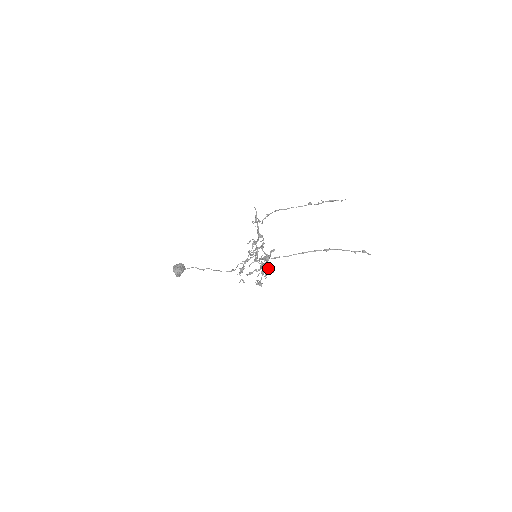
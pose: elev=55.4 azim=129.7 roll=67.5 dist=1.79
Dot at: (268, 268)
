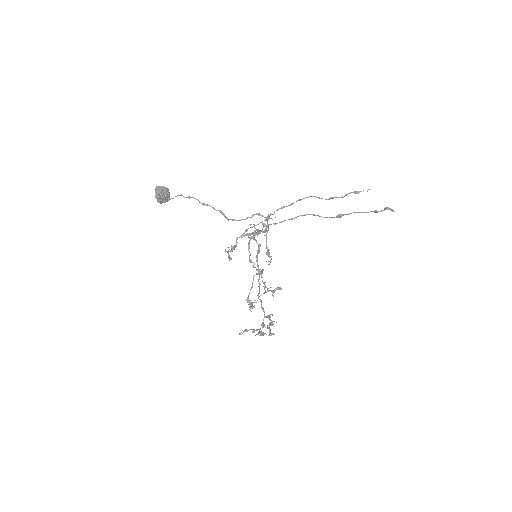
Dot at: (269, 330)
